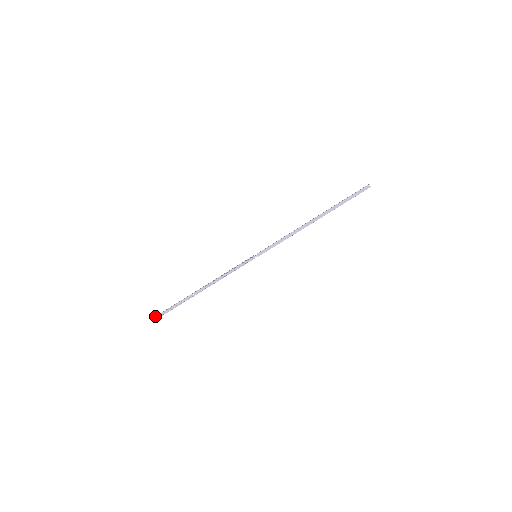
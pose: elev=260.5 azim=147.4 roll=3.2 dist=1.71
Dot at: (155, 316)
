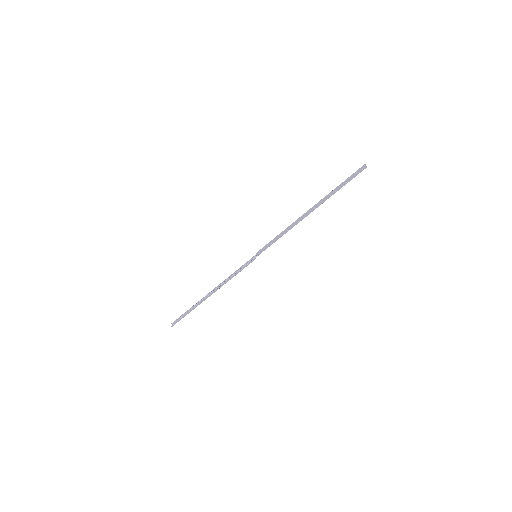
Dot at: occluded
